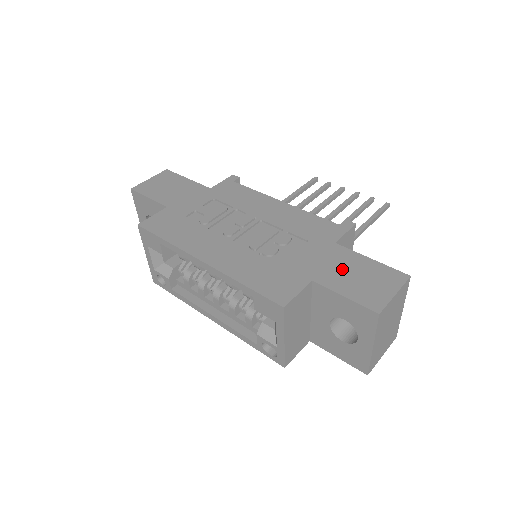
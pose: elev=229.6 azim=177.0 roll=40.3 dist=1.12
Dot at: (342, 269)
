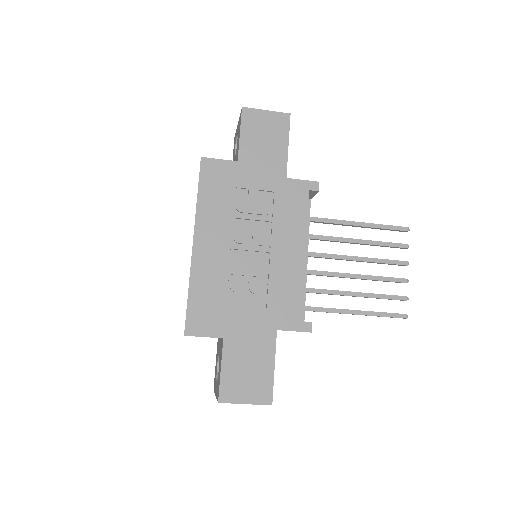
Dot at: (249, 353)
